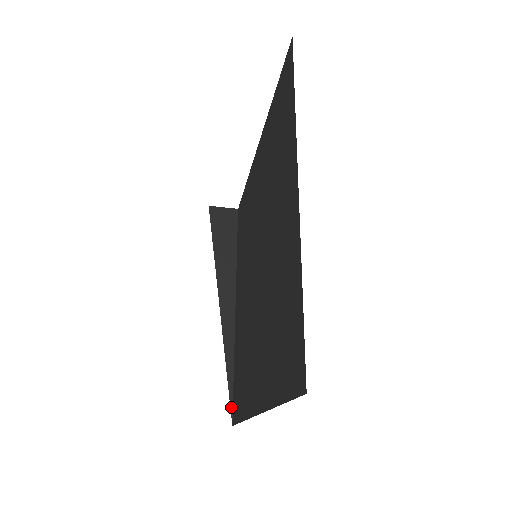
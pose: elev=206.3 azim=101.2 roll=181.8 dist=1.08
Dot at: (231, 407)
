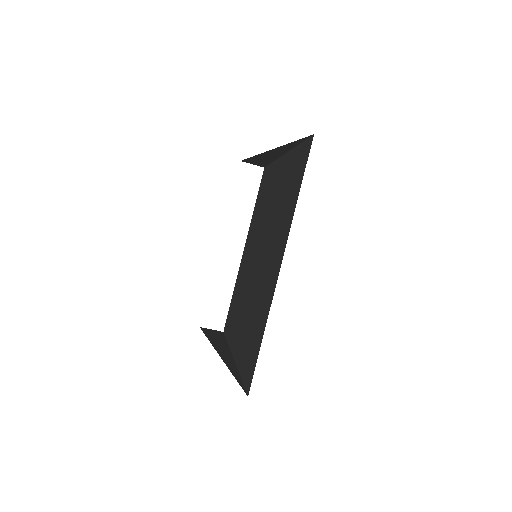
Dot at: (243, 389)
